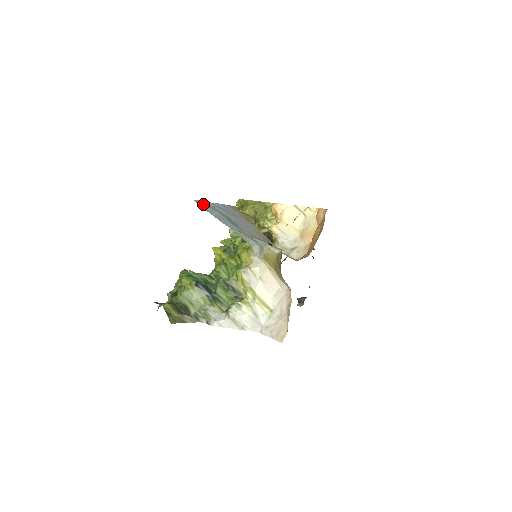
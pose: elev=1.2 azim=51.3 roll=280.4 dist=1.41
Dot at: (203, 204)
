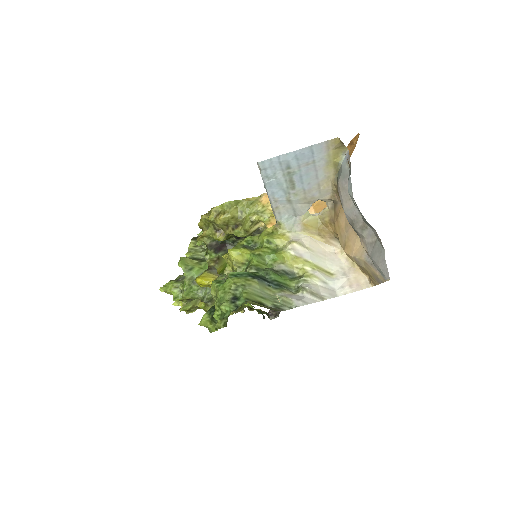
Dot at: (270, 164)
